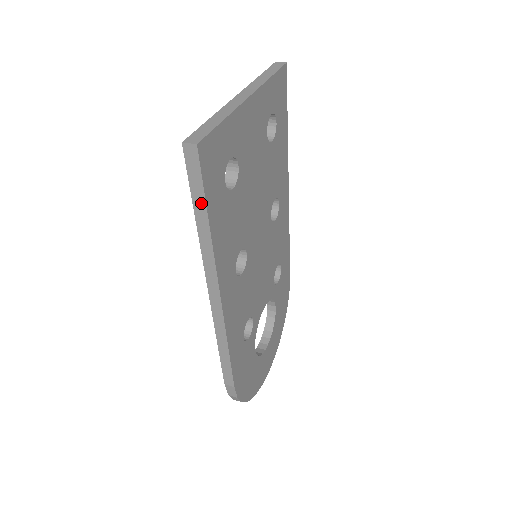
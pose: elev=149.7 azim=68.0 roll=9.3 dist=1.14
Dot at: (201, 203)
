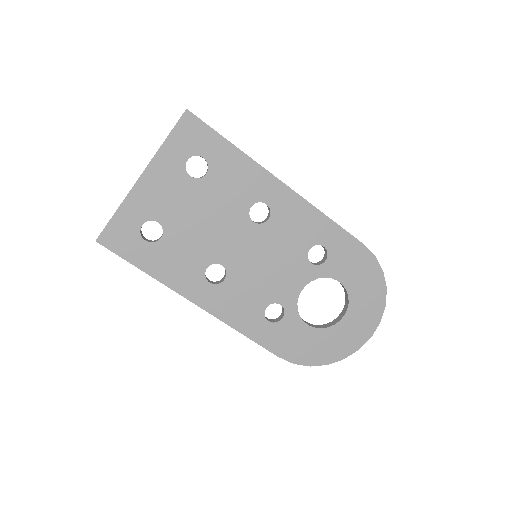
Dot at: (130, 262)
